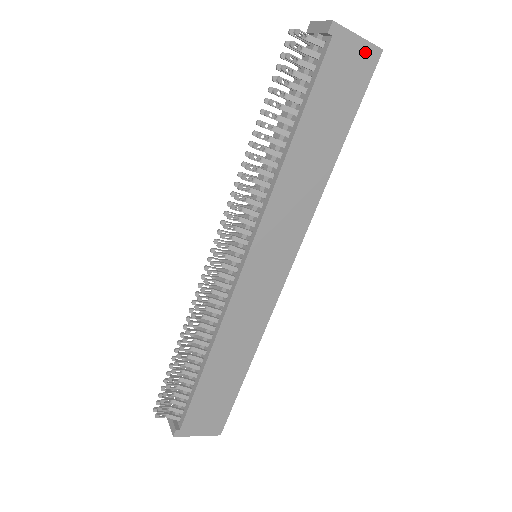
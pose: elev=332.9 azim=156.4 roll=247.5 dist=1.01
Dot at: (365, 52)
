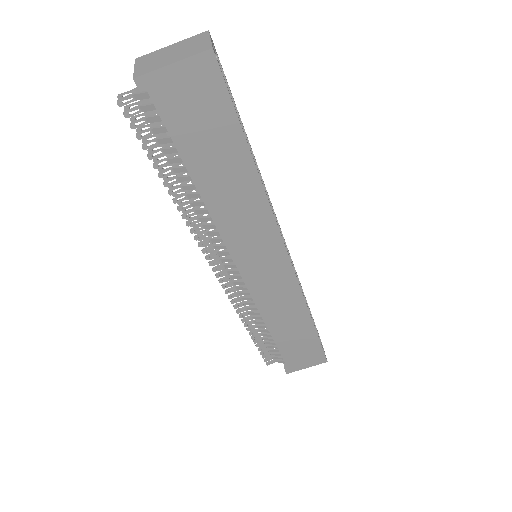
Dot at: (194, 69)
